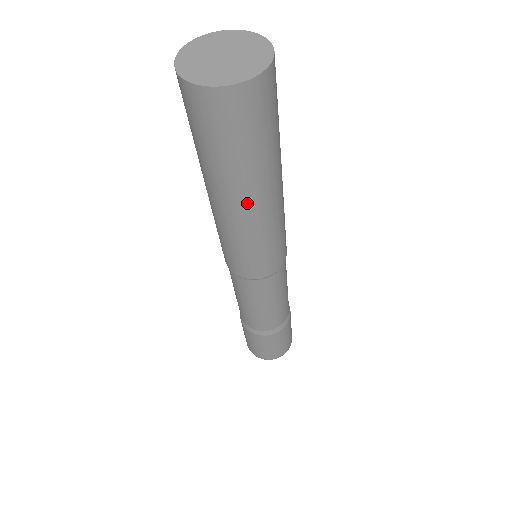
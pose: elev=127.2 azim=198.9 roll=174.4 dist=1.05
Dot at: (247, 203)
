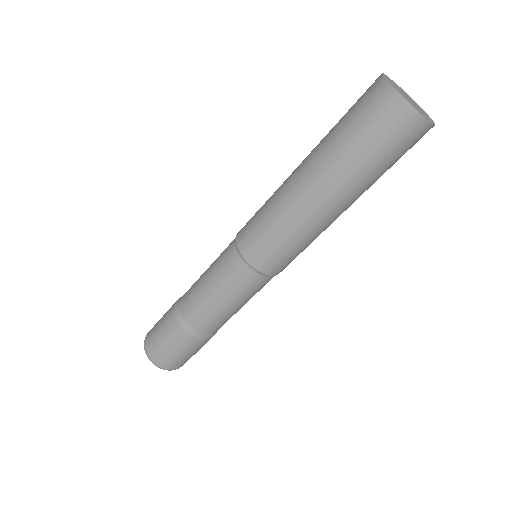
Dot at: (323, 193)
